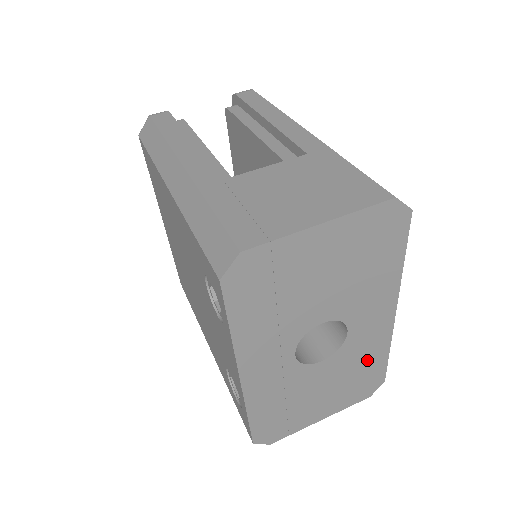
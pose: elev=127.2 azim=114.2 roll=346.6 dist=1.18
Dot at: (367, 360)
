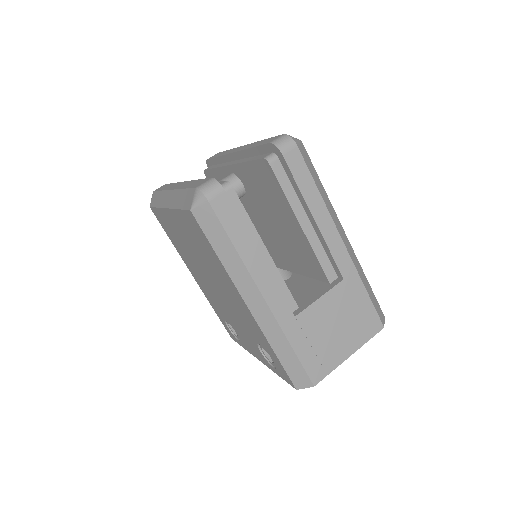
Dot at: occluded
